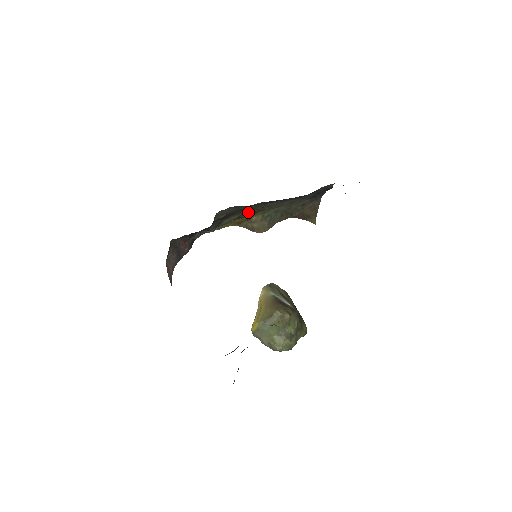
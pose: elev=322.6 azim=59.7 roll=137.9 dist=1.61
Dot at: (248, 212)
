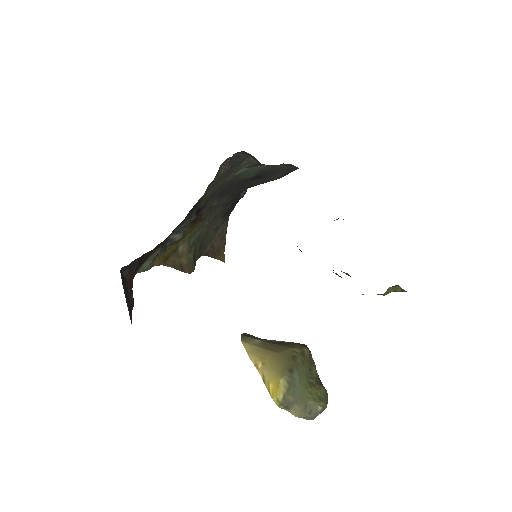
Dot at: (197, 216)
